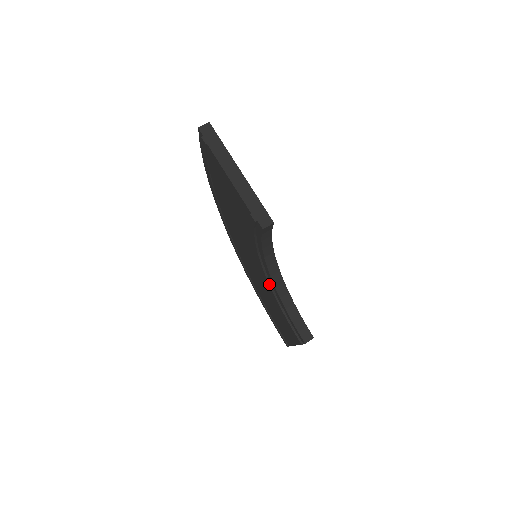
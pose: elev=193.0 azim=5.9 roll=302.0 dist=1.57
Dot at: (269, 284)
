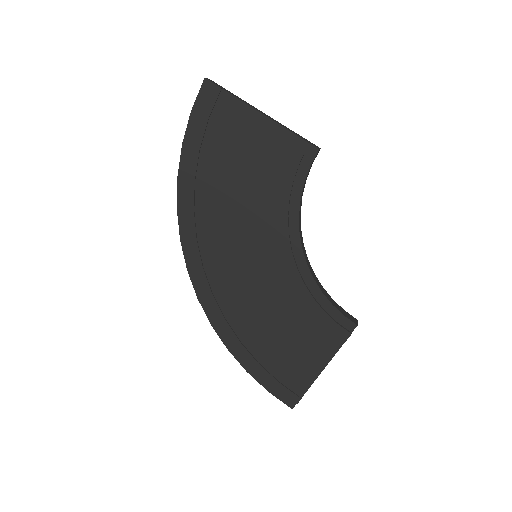
Dot at: (296, 267)
